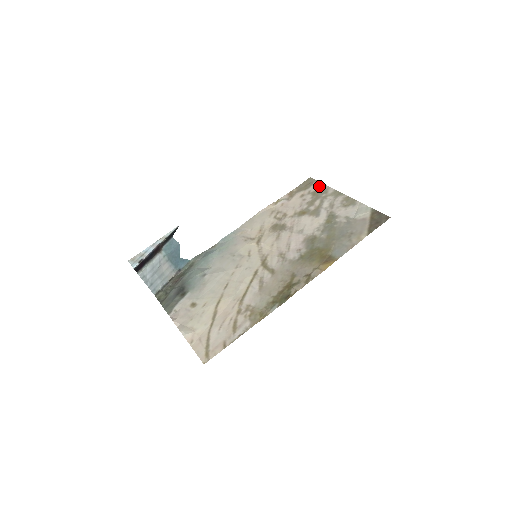
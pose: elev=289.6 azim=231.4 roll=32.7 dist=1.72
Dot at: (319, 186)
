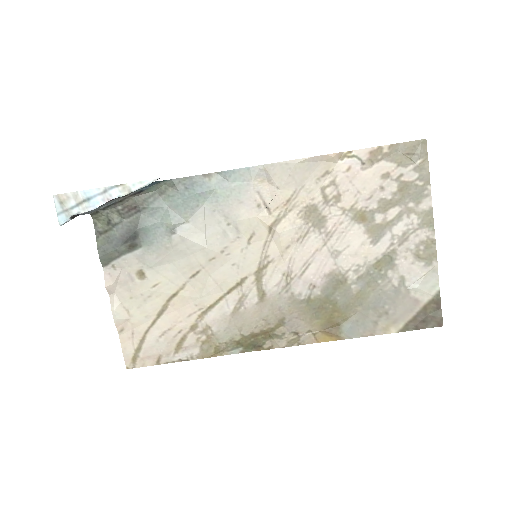
Dot at: (420, 177)
